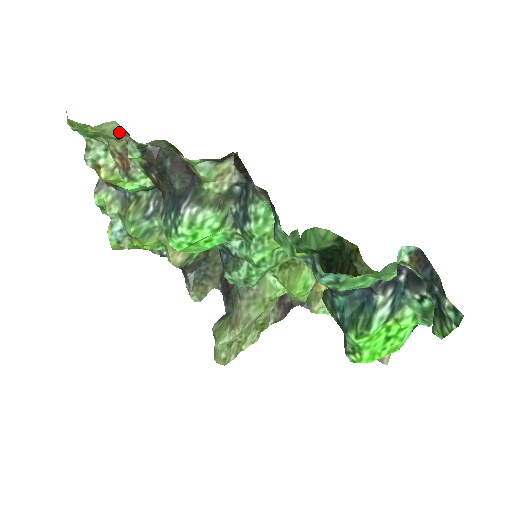
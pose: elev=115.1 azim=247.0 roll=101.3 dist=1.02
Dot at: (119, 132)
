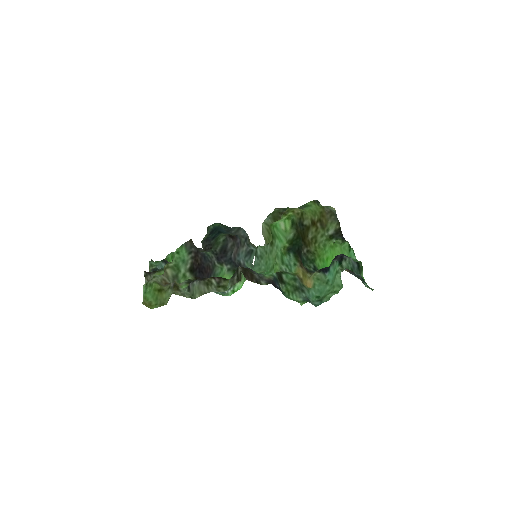
Dot at: (172, 290)
